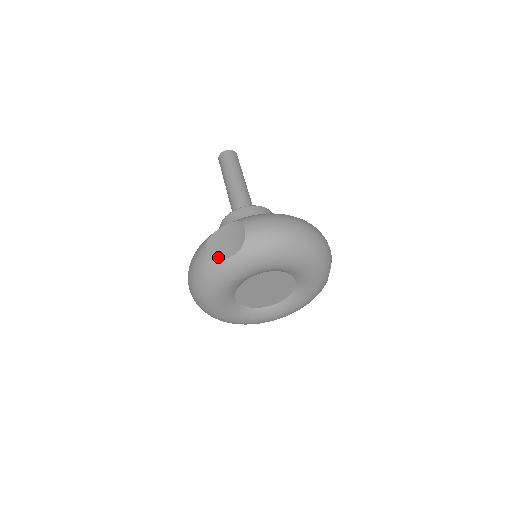
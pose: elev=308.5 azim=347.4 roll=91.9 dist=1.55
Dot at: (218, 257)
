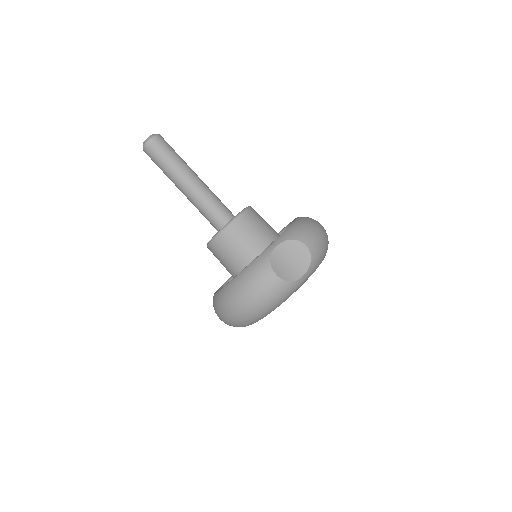
Dot at: (292, 280)
